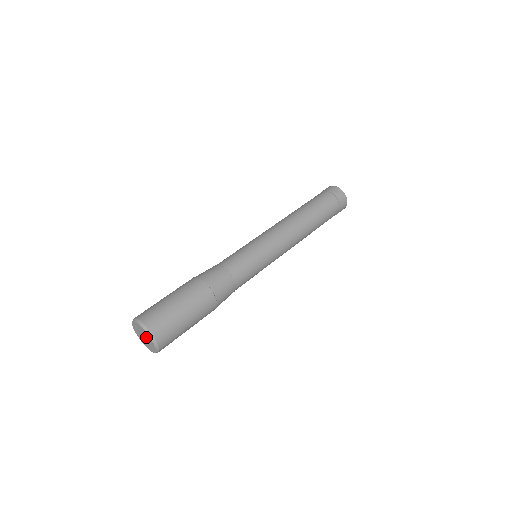
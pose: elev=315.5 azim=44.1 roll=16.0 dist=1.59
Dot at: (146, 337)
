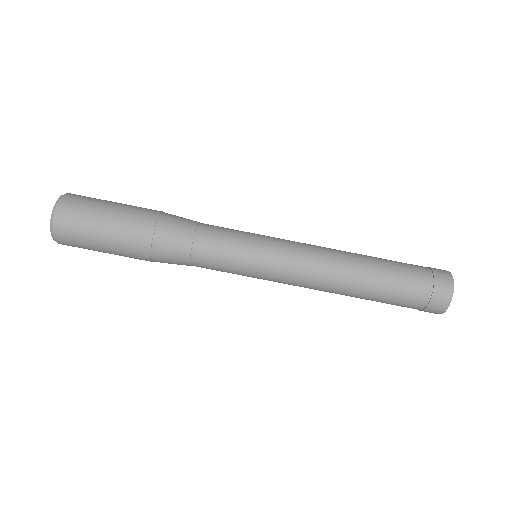
Dot at: occluded
